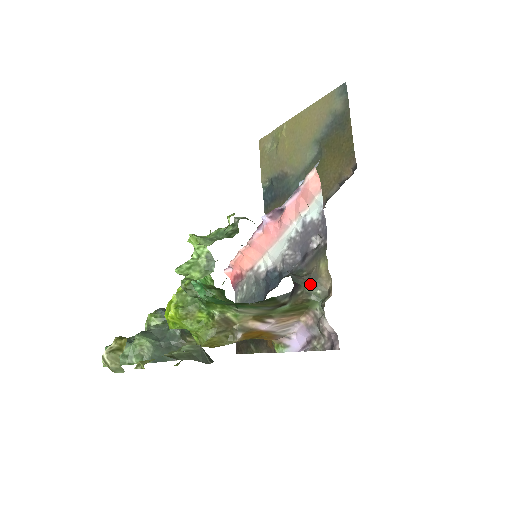
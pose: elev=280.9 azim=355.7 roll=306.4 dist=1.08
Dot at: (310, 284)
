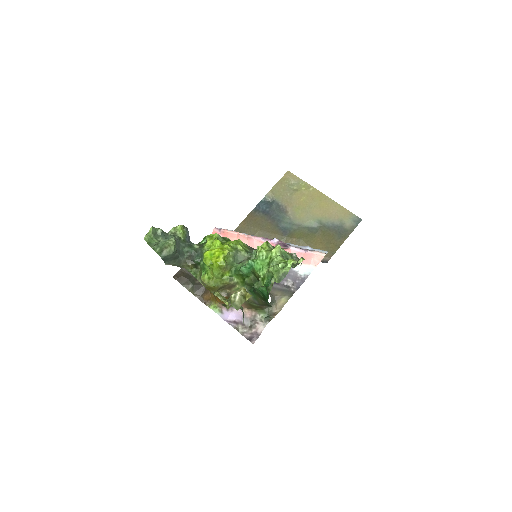
Dot at: (271, 302)
